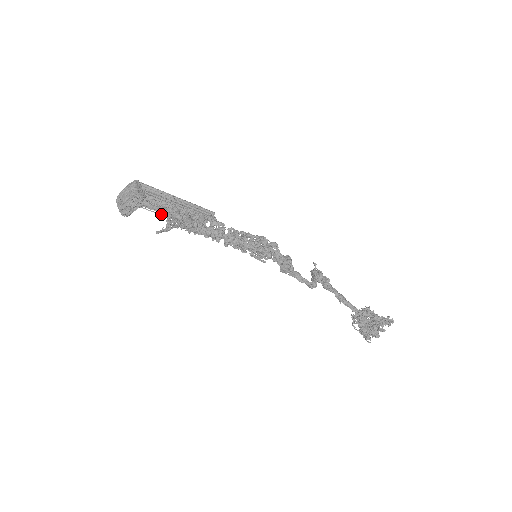
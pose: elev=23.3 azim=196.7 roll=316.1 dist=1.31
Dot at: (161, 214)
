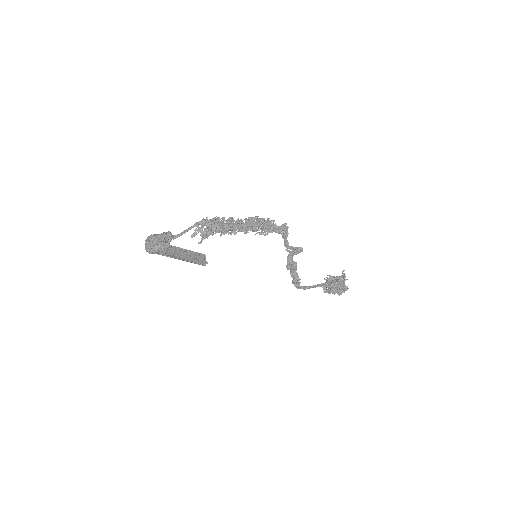
Dot at: occluded
